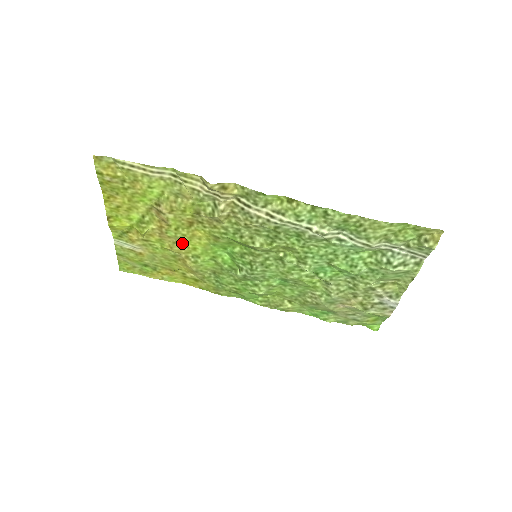
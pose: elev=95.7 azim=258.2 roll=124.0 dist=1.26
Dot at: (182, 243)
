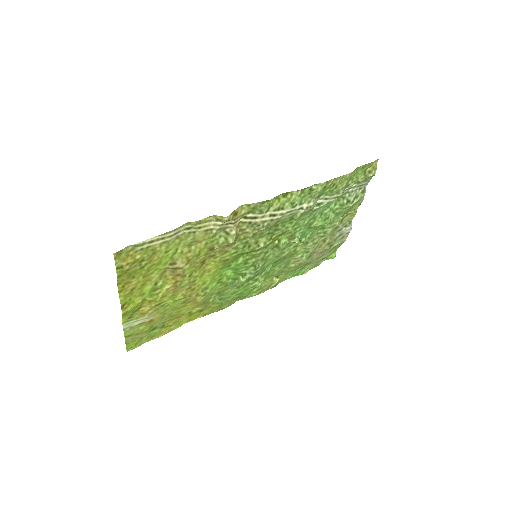
Dot at: (194, 285)
